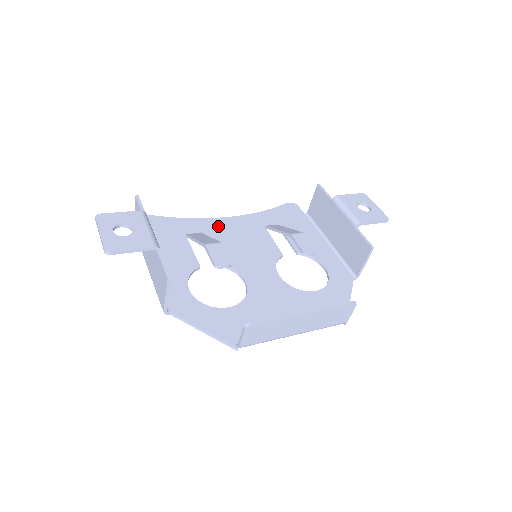
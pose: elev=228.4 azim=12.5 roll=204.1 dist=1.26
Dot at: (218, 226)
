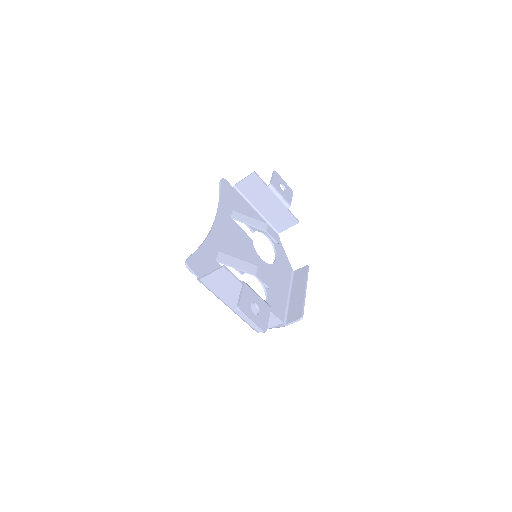
Dot at: (219, 237)
